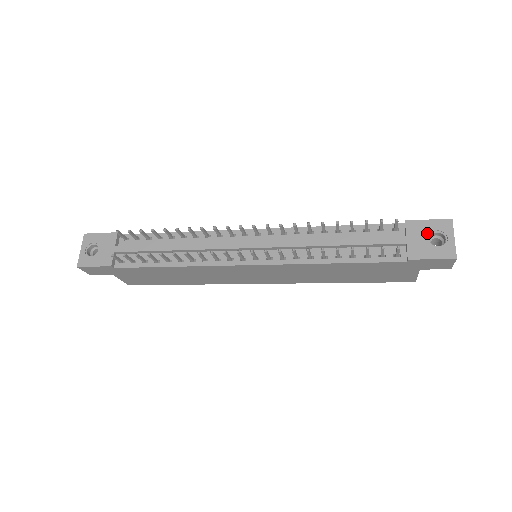
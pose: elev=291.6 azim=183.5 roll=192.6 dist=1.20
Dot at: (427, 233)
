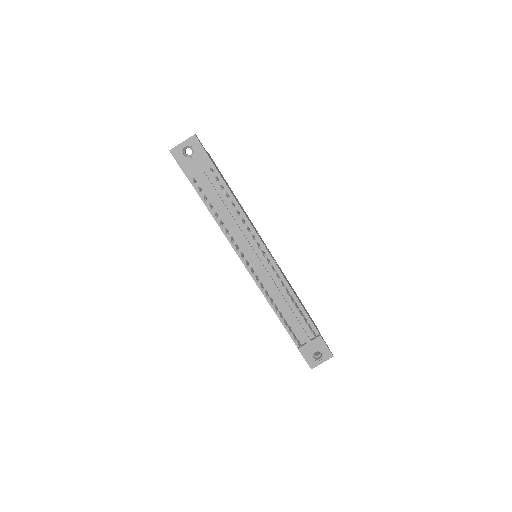
Dot at: (319, 350)
